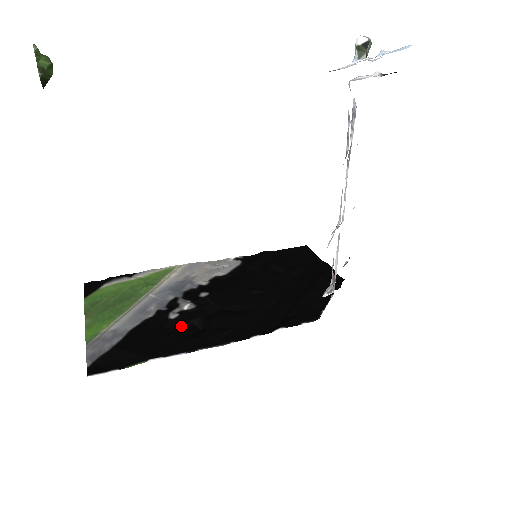
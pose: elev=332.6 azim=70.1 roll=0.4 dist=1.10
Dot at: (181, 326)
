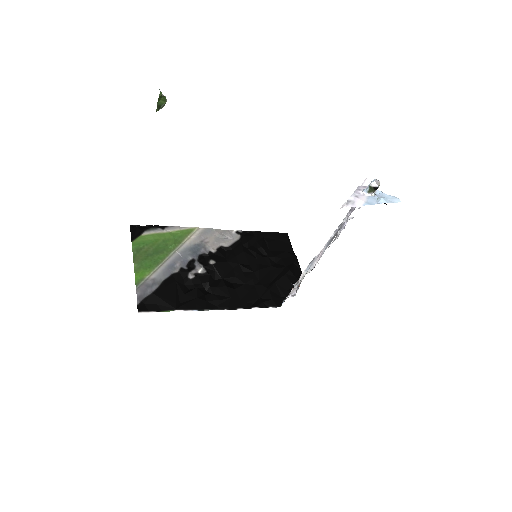
Dot at: (196, 287)
